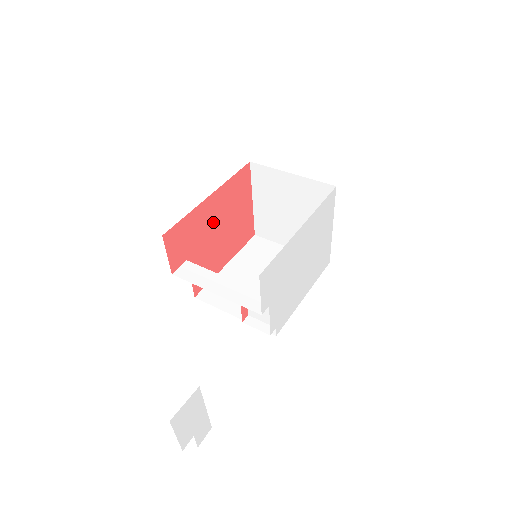
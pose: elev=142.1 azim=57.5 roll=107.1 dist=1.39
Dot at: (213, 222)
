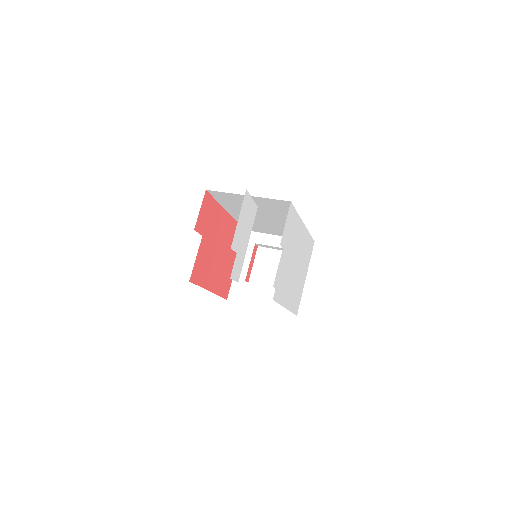
Dot at: (221, 236)
